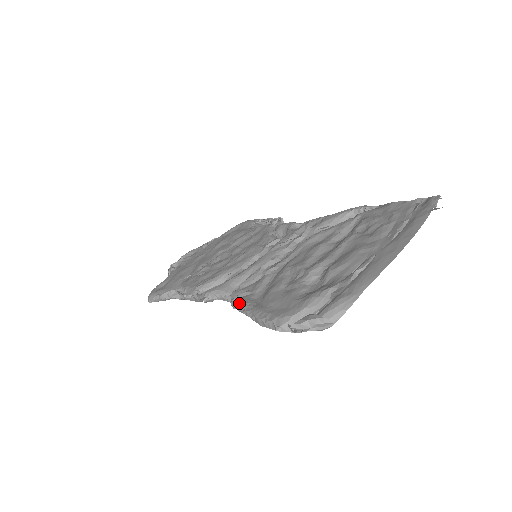
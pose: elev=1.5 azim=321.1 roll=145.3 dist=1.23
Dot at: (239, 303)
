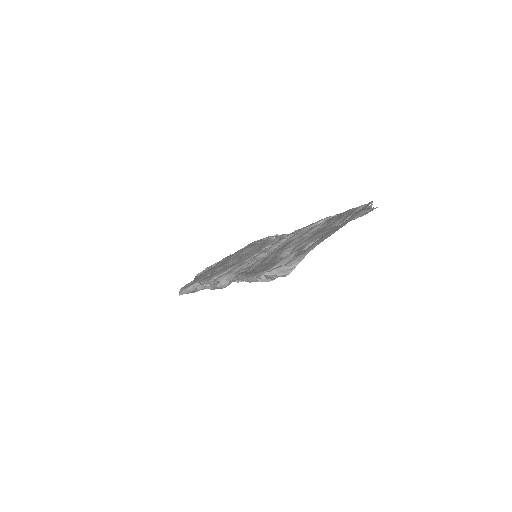
Dot at: (238, 275)
